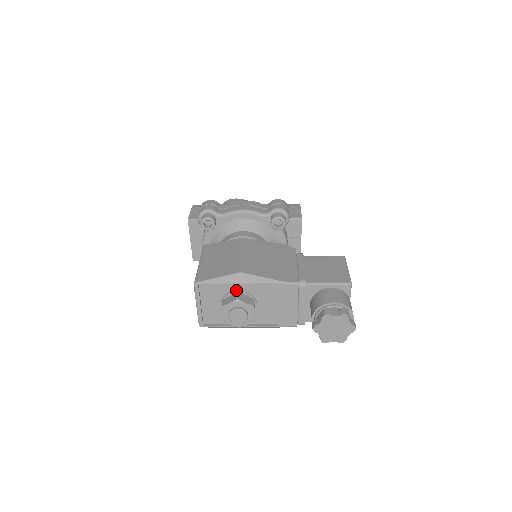
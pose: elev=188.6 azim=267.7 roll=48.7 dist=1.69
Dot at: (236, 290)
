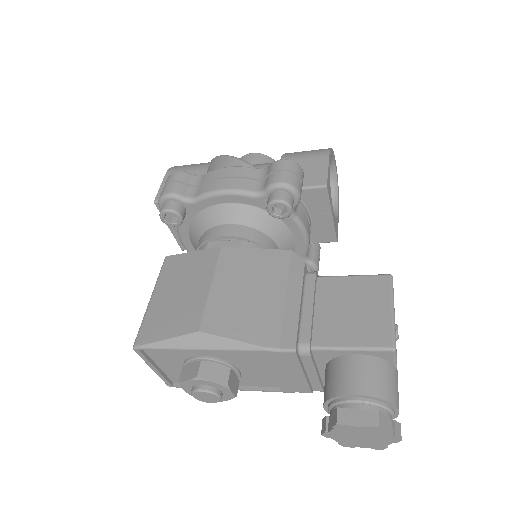
Dot at: (199, 354)
